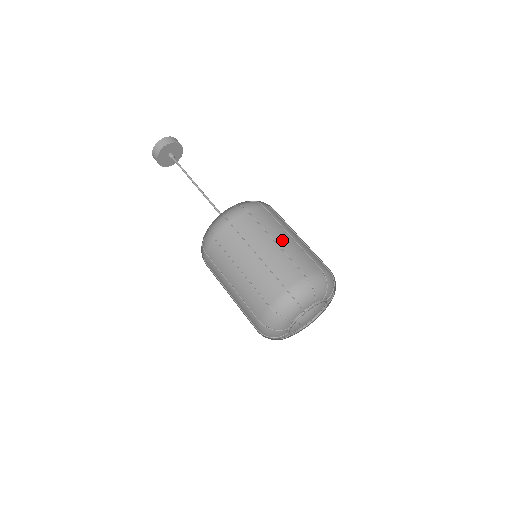
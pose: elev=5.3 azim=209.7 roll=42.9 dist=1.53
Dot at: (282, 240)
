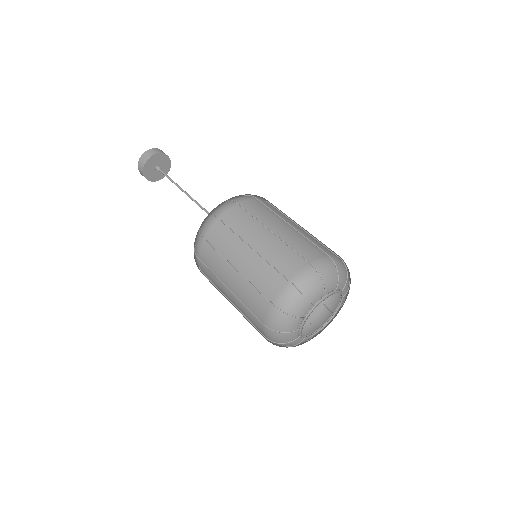
Dot at: (259, 242)
